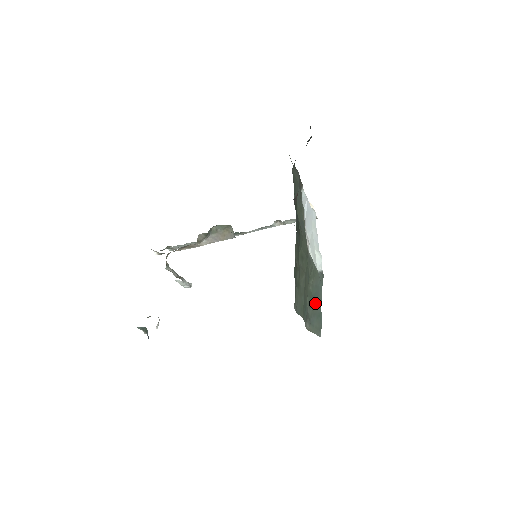
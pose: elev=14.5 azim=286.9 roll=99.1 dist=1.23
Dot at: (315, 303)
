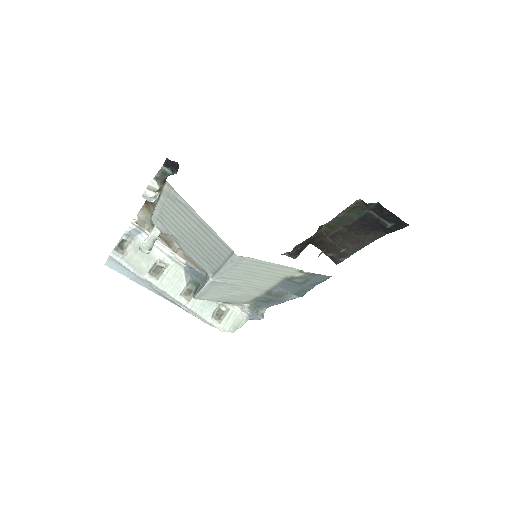
Dot at: occluded
